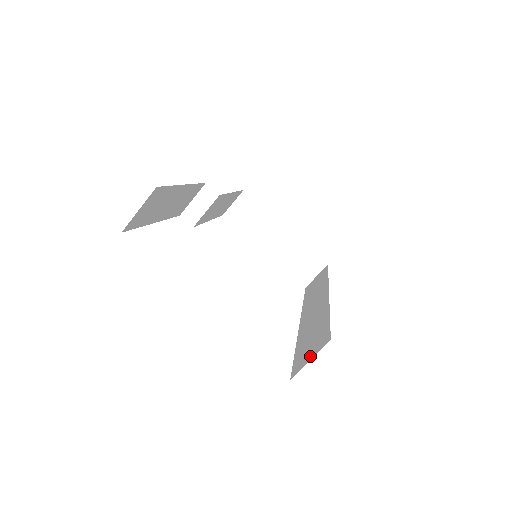
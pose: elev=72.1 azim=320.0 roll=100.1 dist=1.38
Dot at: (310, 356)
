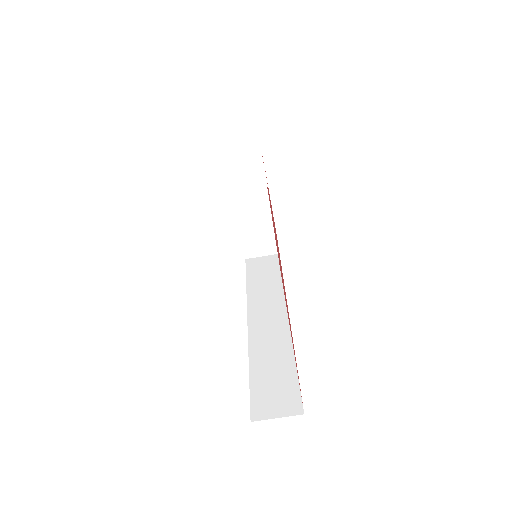
Dot at: (277, 411)
